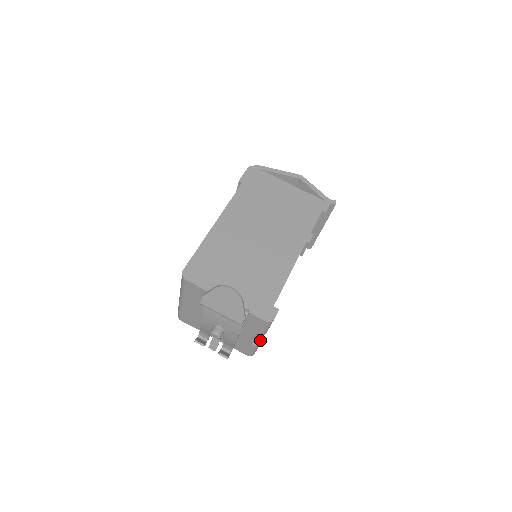
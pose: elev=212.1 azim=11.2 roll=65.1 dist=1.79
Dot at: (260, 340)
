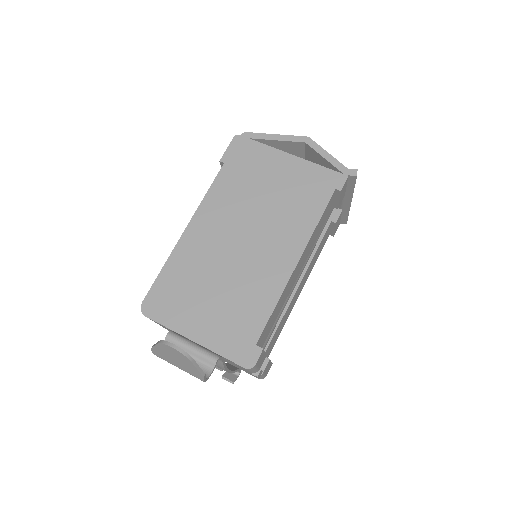
Dot at: (255, 375)
